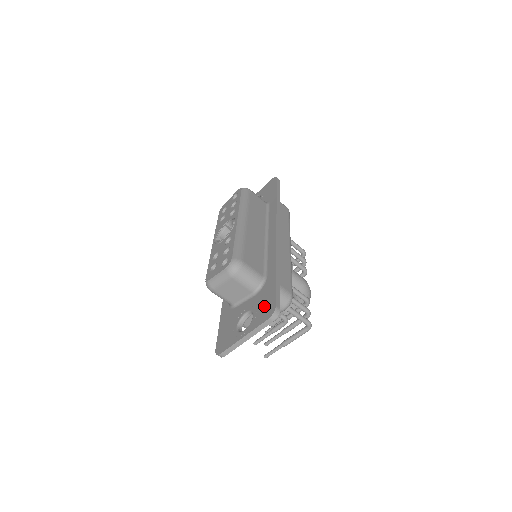
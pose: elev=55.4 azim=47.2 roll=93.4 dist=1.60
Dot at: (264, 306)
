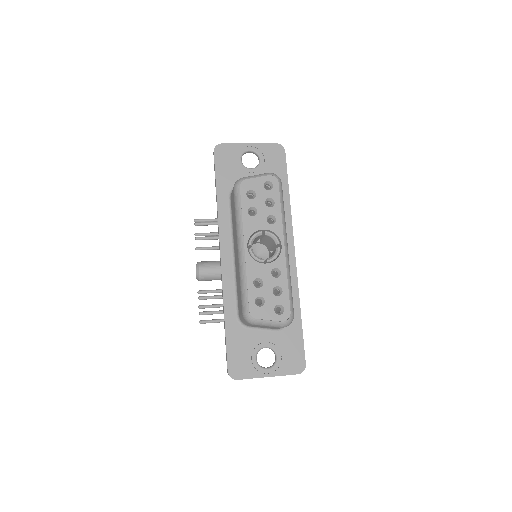
Dot at: (291, 355)
